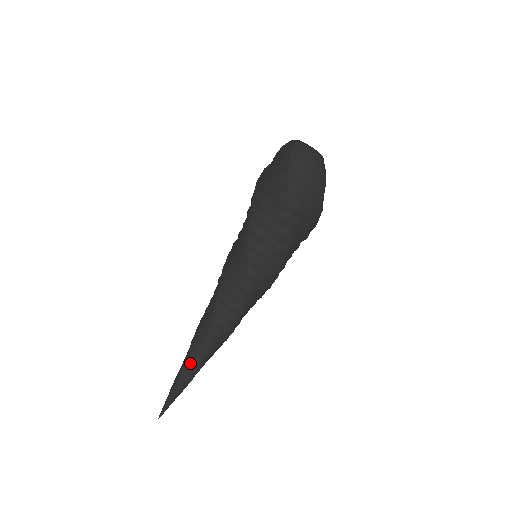
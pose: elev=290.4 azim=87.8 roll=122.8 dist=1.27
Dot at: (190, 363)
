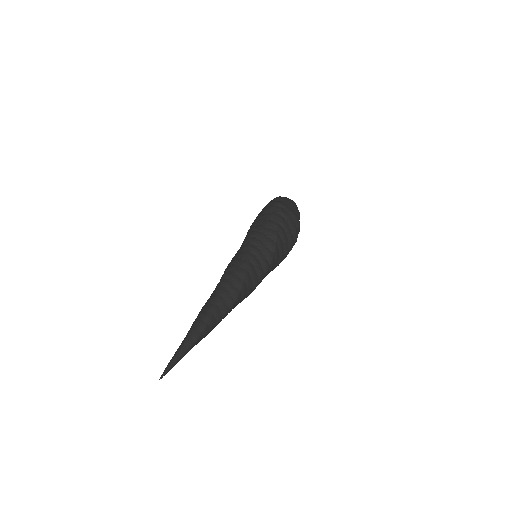
Dot at: (199, 319)
